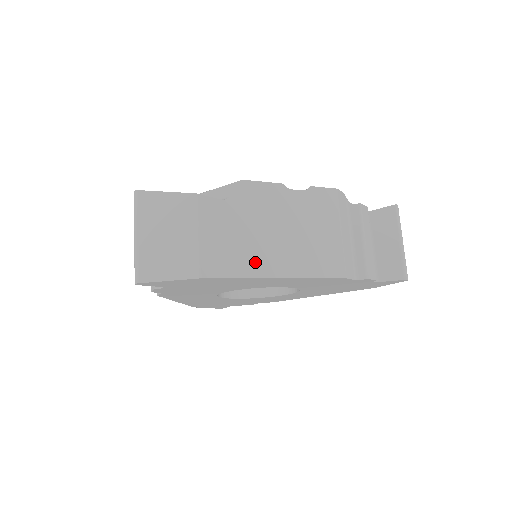
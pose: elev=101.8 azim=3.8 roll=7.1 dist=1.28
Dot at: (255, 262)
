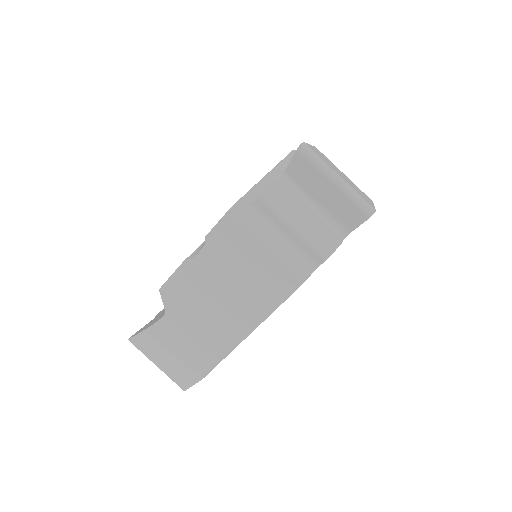
Dot at: (223, 338)
